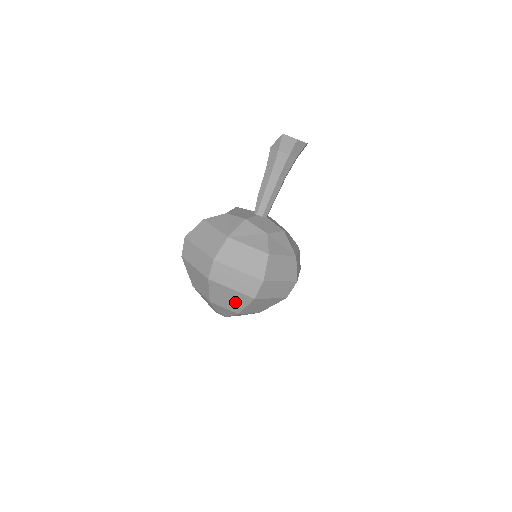
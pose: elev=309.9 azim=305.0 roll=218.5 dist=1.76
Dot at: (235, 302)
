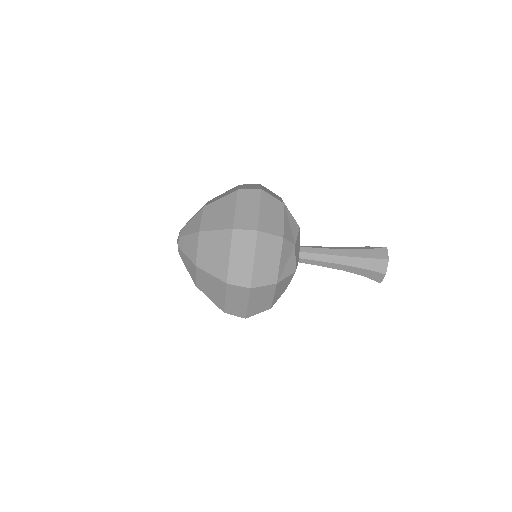
Dot at: (217, 220)
